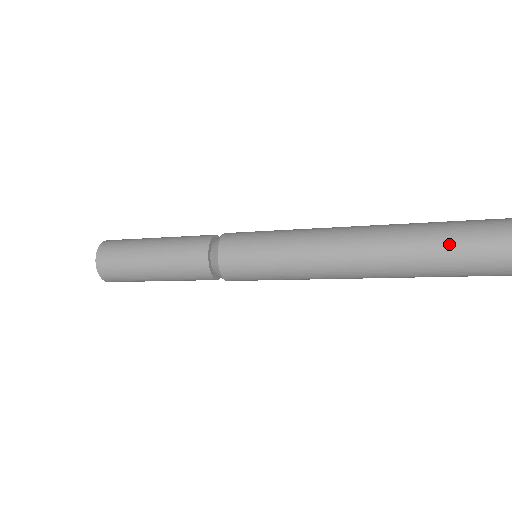
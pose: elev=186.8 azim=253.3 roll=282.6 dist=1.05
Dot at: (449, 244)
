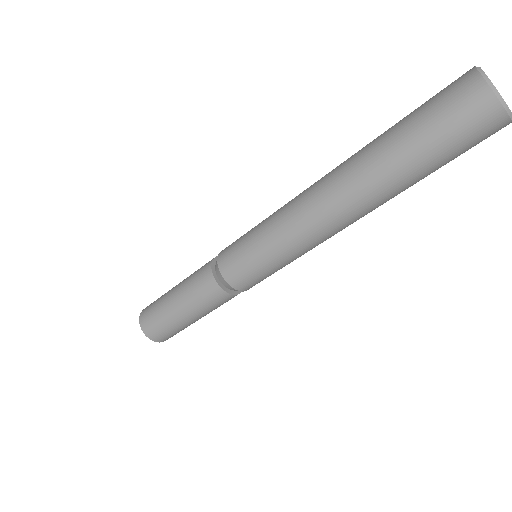
Dot at: (403, 148)
